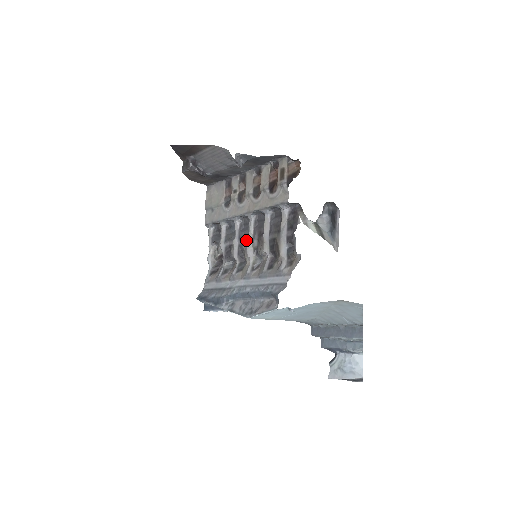
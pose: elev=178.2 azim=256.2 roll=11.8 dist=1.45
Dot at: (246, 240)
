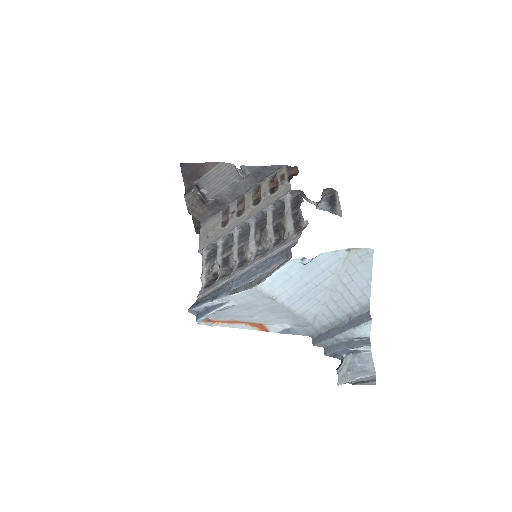
Dot at: (246, 241)
